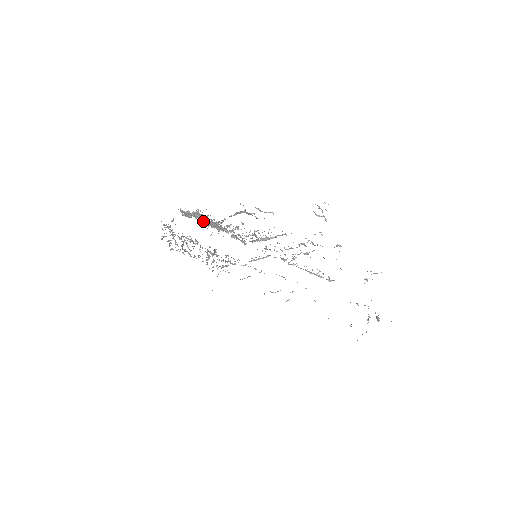
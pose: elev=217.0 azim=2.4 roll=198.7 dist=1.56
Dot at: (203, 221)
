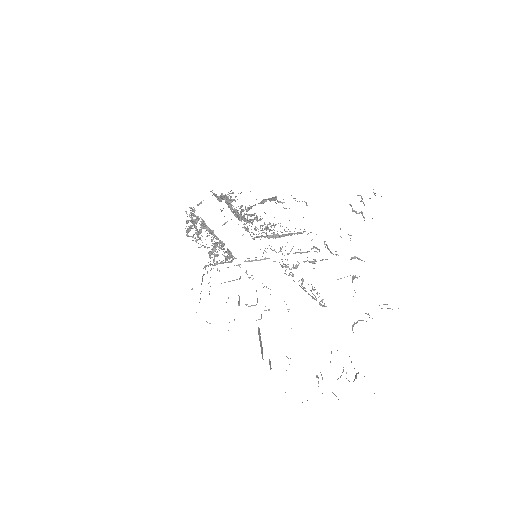
Dot at: (230, 207)
